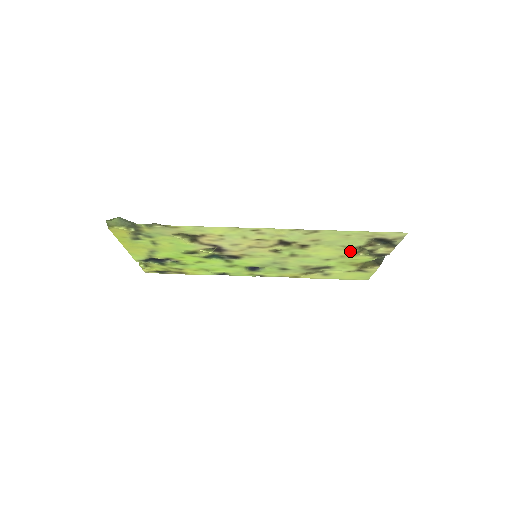
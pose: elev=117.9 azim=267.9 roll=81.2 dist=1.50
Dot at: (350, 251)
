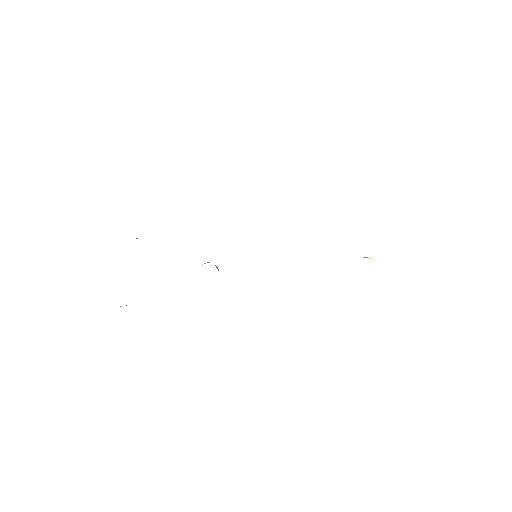
Dot at: occluded
